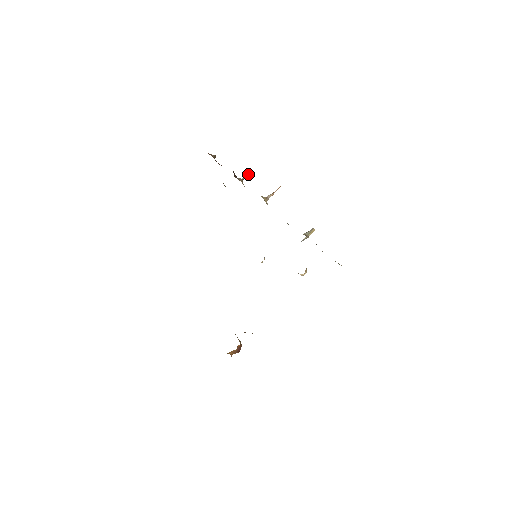
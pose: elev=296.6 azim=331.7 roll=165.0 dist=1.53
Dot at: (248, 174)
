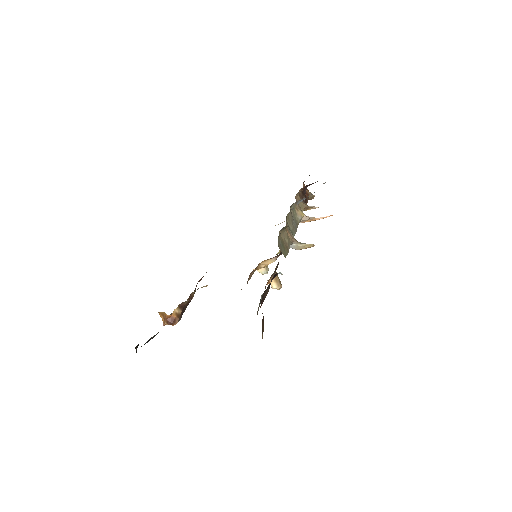
Dot at: (318, 207)
